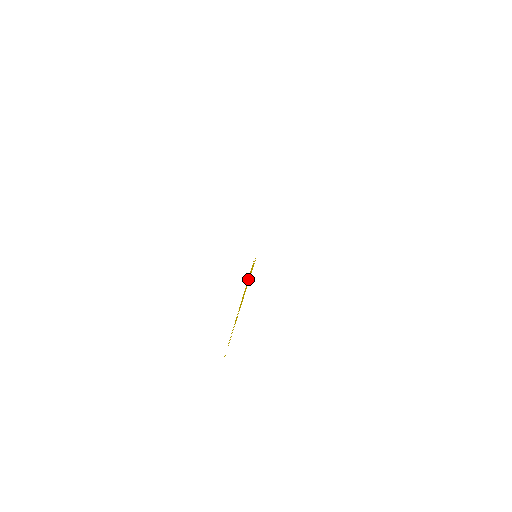
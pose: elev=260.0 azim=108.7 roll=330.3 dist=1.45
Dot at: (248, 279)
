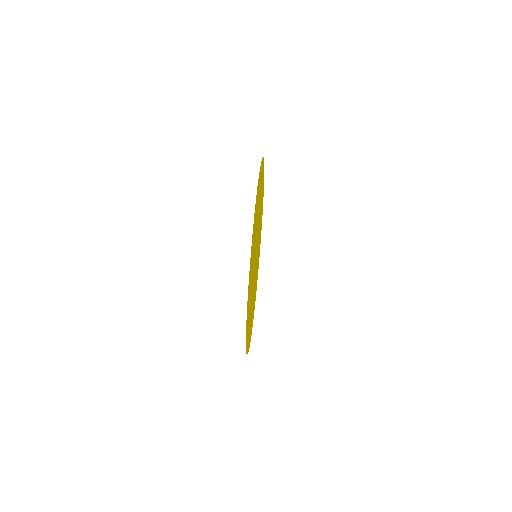
Dot at: occluded
